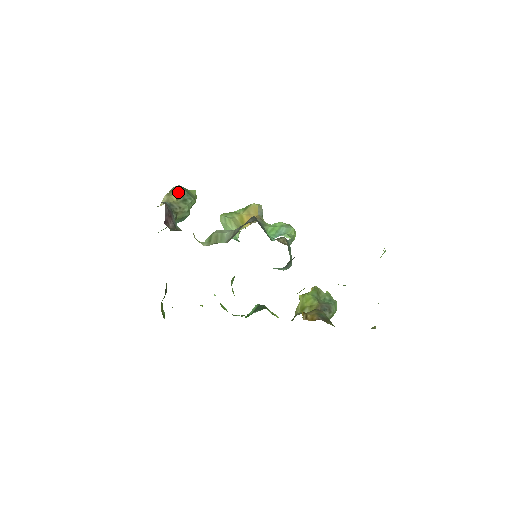
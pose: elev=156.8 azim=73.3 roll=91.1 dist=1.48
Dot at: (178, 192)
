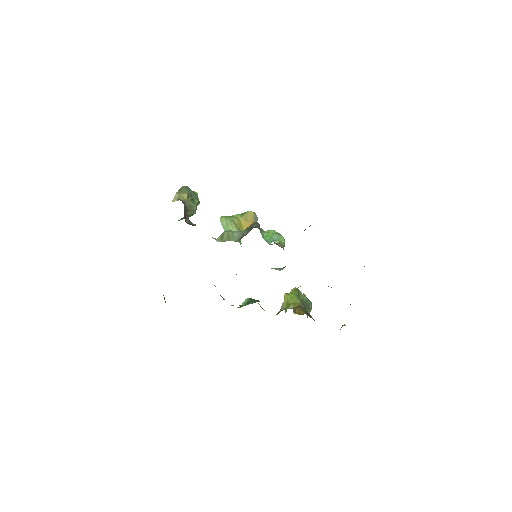
Dot at: (187, 192)
